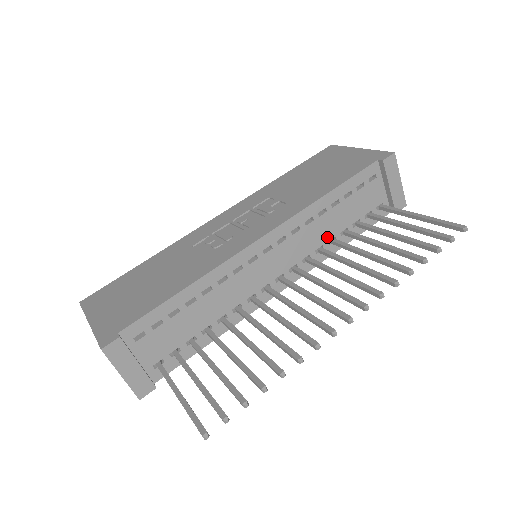
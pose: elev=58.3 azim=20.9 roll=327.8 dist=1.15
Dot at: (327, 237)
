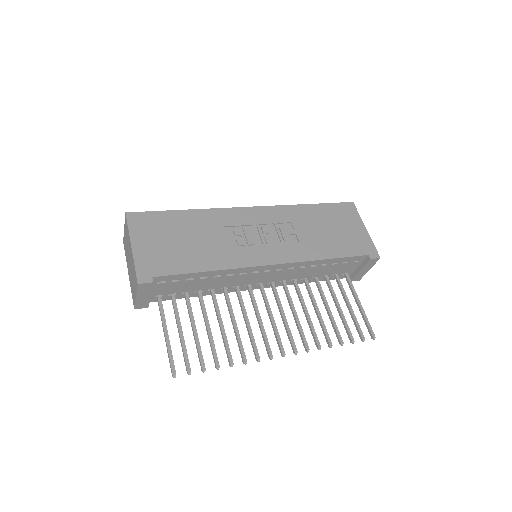
Dot at: (304, 276)
